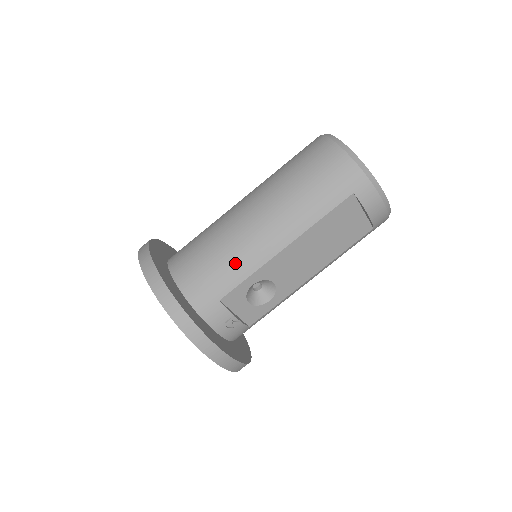
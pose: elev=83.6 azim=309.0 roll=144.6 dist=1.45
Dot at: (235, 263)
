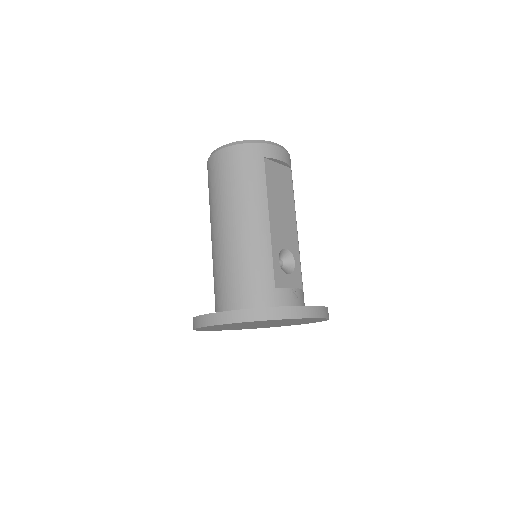
Dot at: (257, 259)
